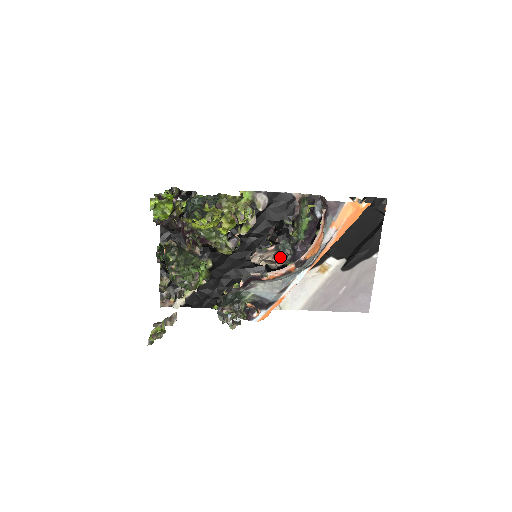
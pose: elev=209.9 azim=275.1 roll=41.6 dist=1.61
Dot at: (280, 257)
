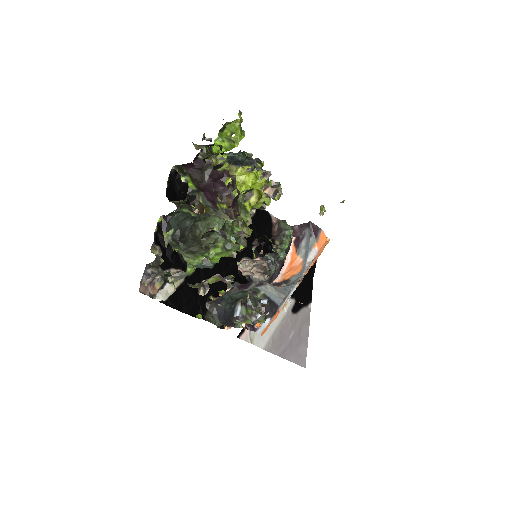
Dot at: (274, 265)
